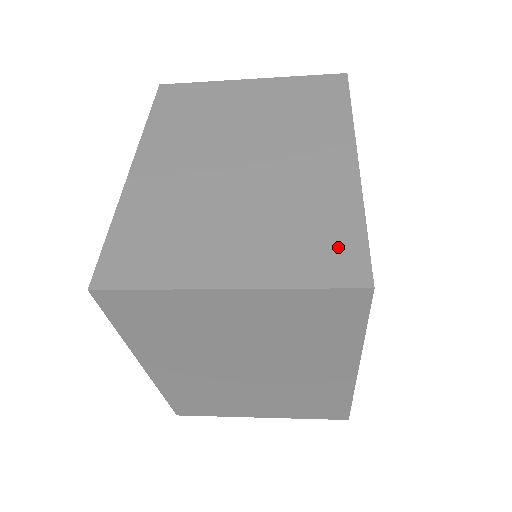
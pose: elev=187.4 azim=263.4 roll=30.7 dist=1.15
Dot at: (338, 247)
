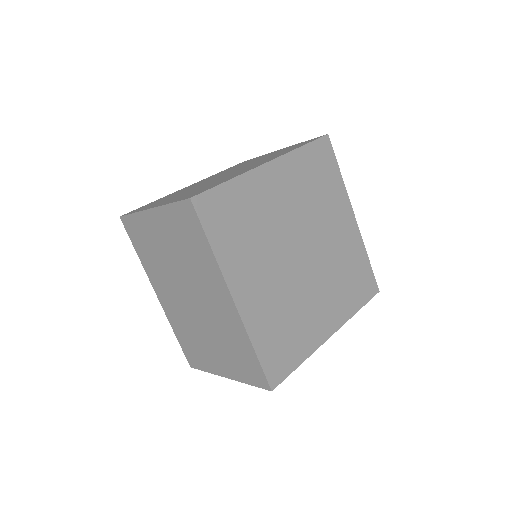
Dot at: (251, 366)
